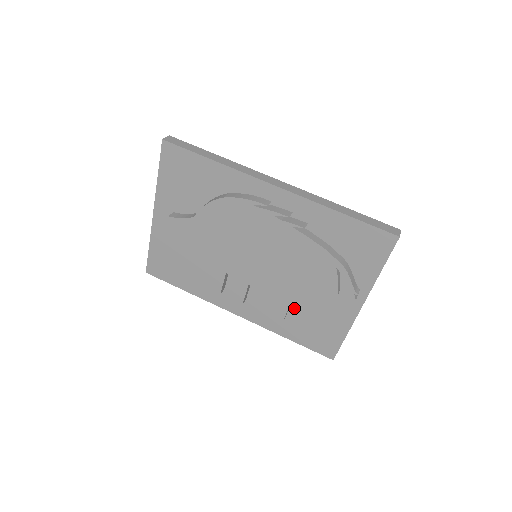
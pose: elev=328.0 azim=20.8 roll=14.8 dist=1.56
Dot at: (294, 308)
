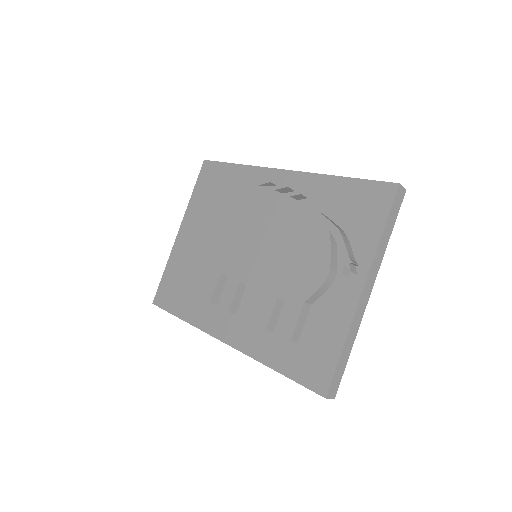
Dot at: occluded
